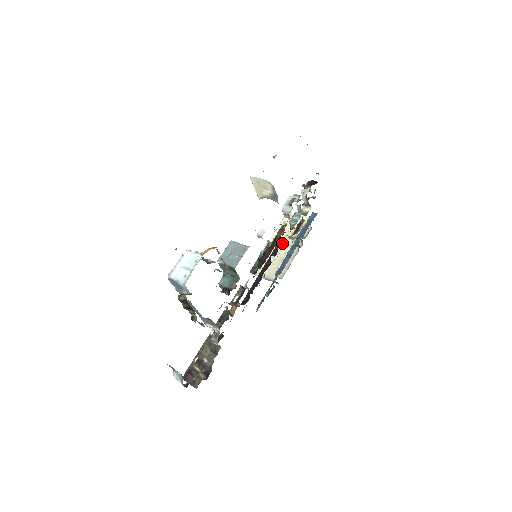
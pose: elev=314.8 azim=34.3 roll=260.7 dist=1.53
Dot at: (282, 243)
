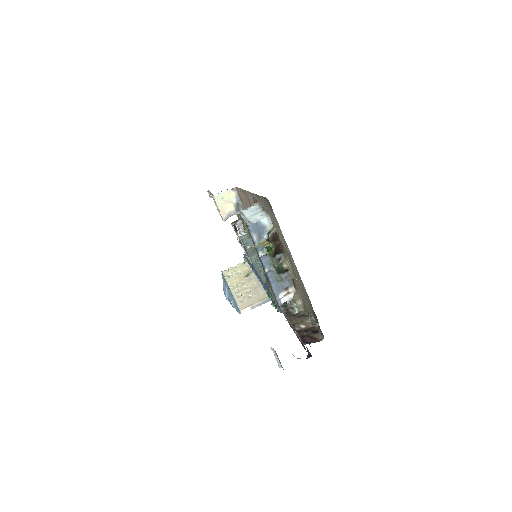
Dot at: (242, 283)
